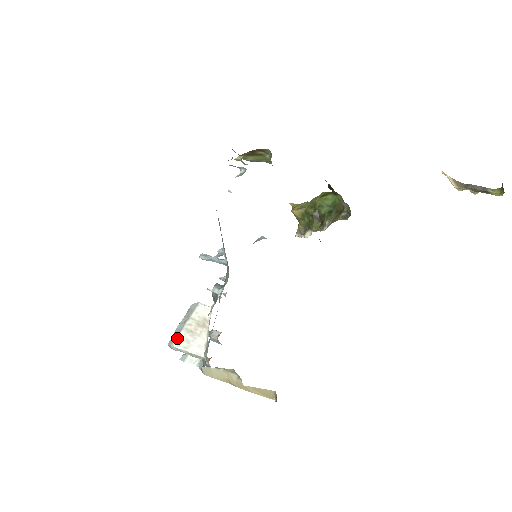
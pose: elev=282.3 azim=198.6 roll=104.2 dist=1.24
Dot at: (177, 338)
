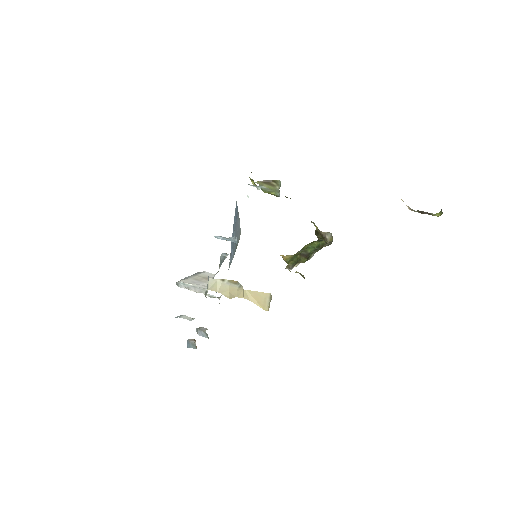
Dot at: (185, 279)
